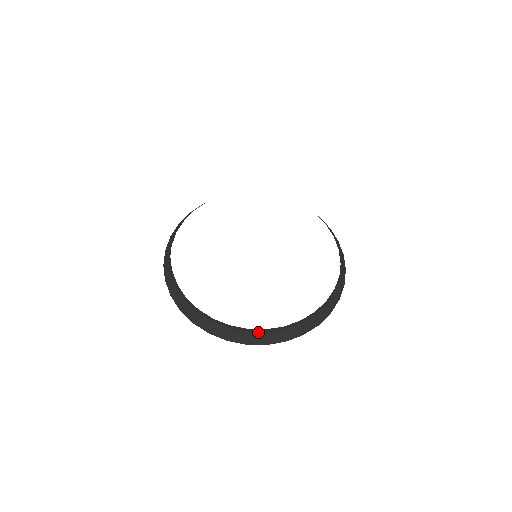
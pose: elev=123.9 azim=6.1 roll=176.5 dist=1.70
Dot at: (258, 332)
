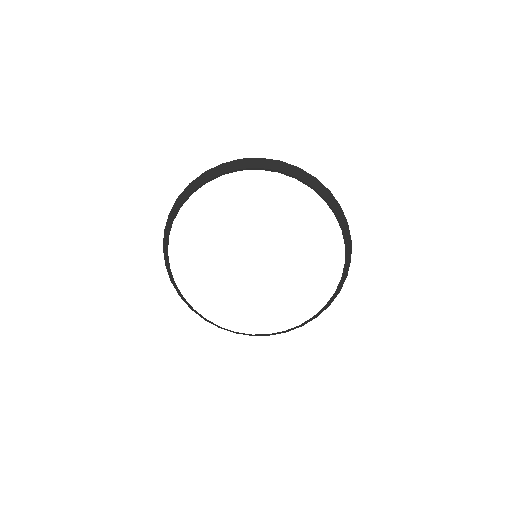
Dot at: occluded
